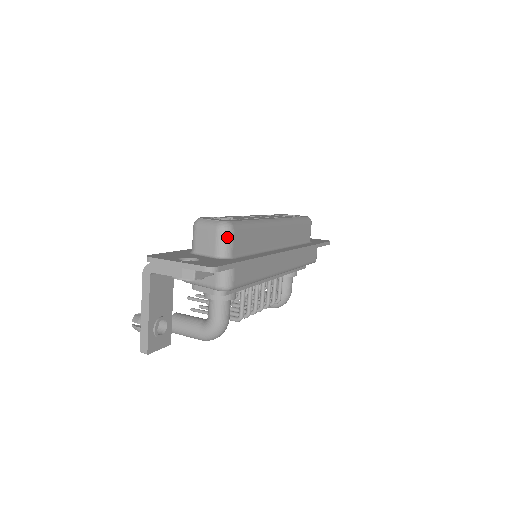
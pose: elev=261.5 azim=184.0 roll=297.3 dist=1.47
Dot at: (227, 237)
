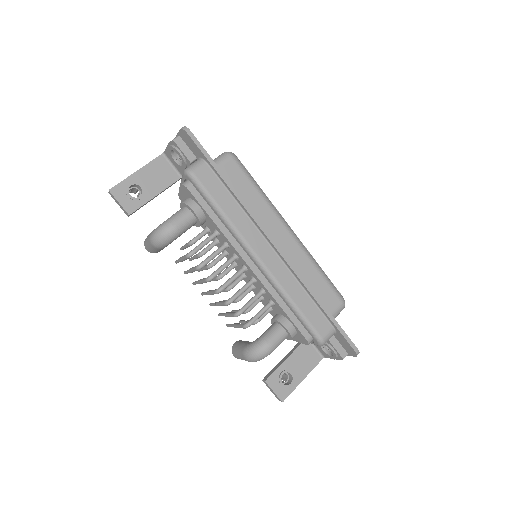
Dot at: (223, 157)
